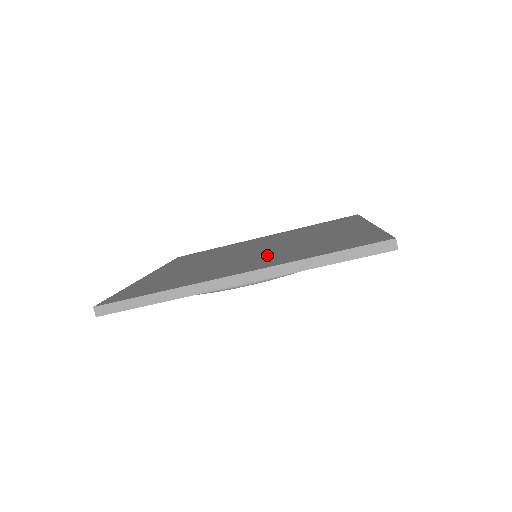
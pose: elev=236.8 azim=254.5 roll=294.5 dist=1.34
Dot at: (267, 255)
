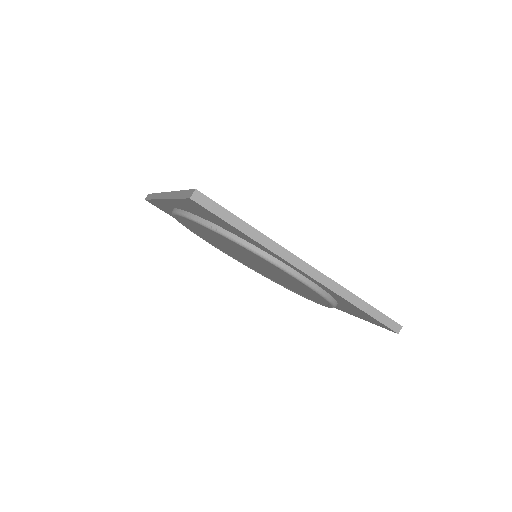
Dot at: occluded
